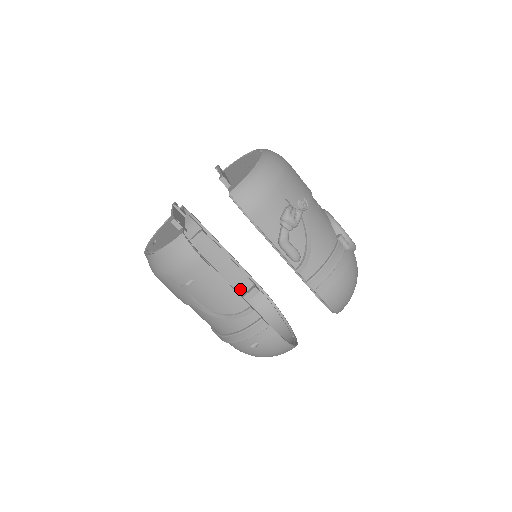
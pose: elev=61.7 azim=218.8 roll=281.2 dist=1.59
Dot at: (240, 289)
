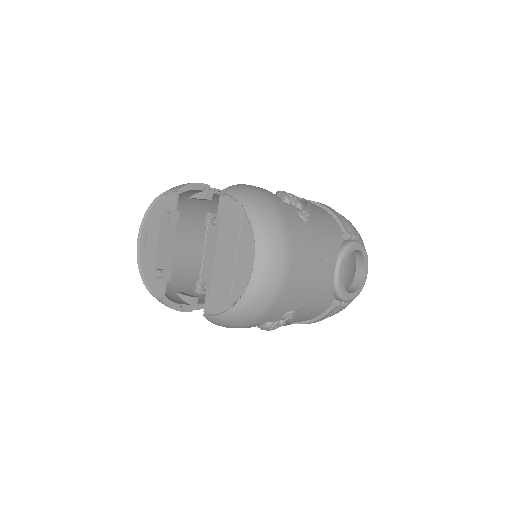
Dot at: occluded
